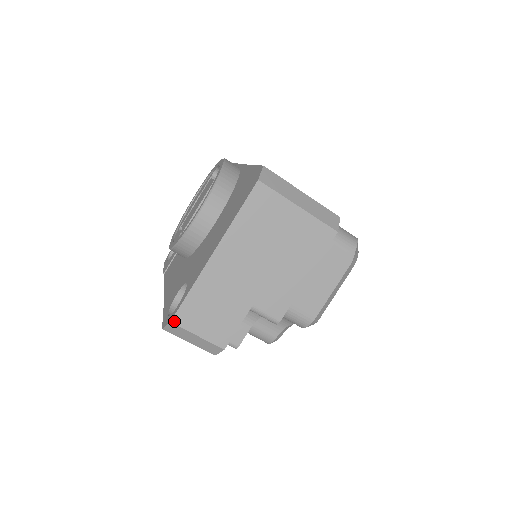
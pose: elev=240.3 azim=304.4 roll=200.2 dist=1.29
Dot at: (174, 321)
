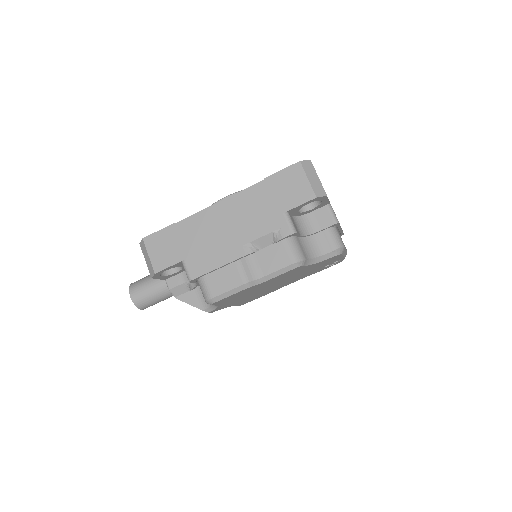
Dot at: (311, 162)
